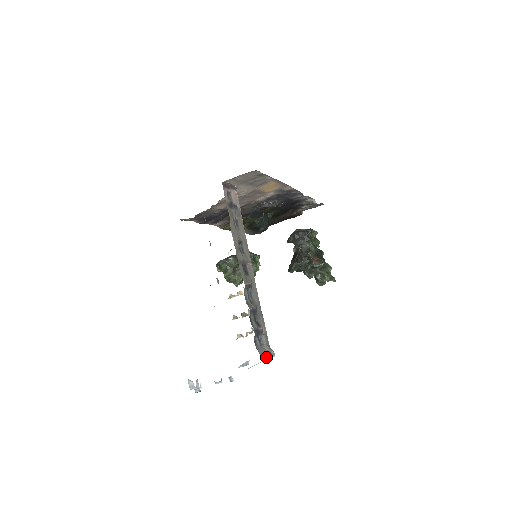
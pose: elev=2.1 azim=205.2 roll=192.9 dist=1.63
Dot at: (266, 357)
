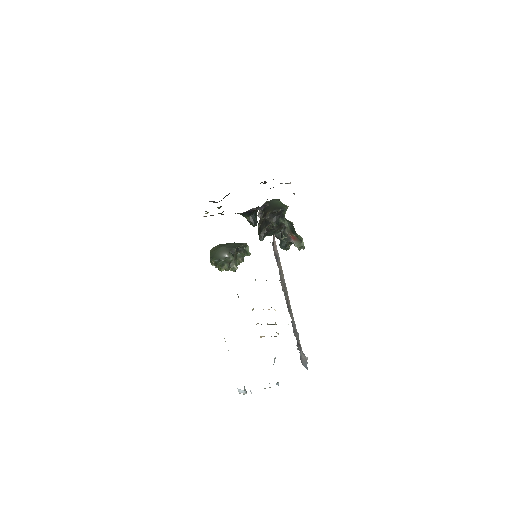
Dot at: occluded
